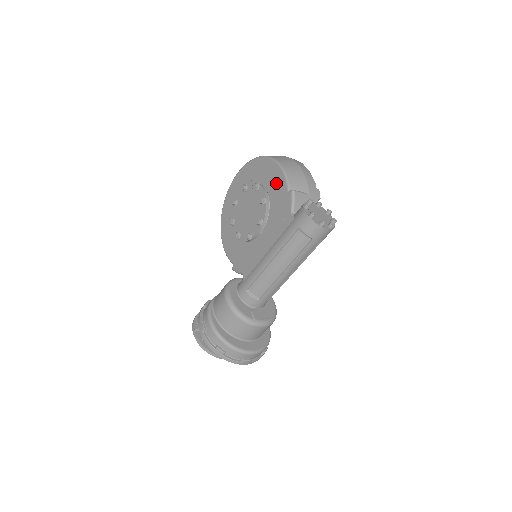
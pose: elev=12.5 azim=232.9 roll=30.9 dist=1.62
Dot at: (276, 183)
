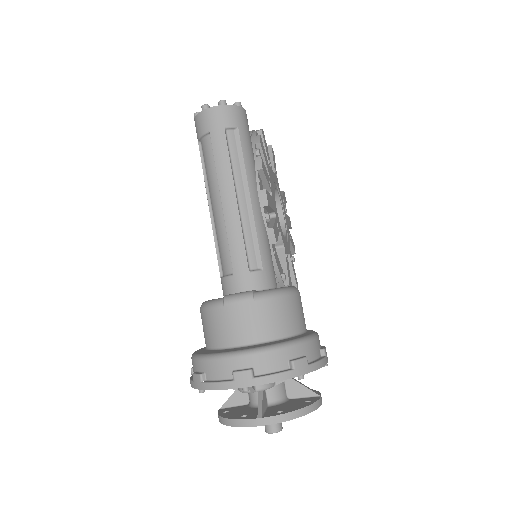
Dot at: occluded
